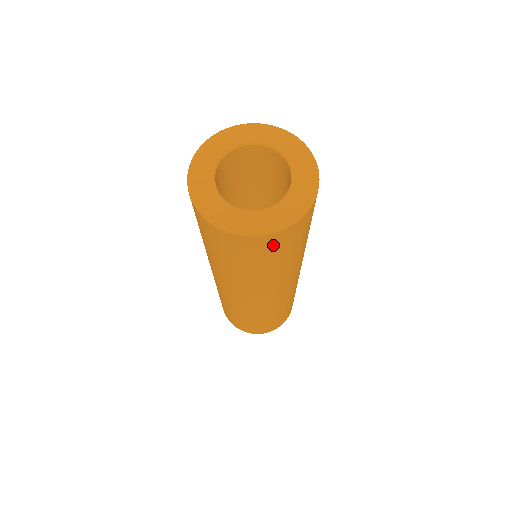
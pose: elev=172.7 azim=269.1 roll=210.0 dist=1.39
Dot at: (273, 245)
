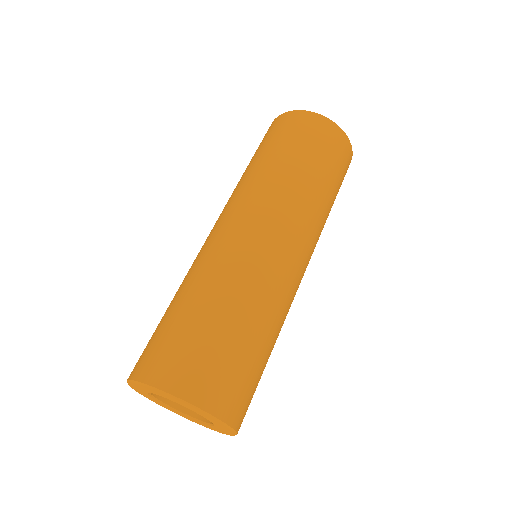
Dot at: (345, 160)
